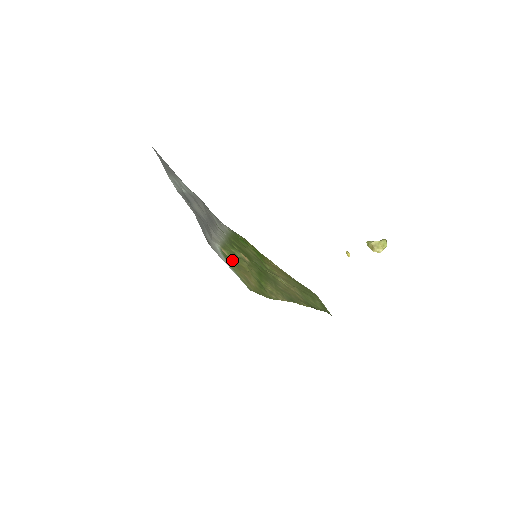
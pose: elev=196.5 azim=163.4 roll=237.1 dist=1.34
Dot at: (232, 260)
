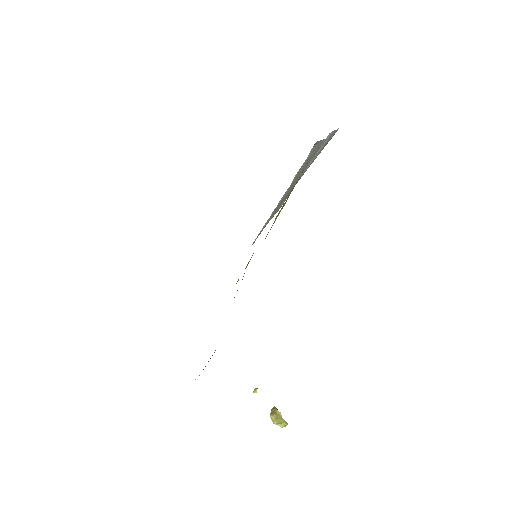
Dot at: occluded
